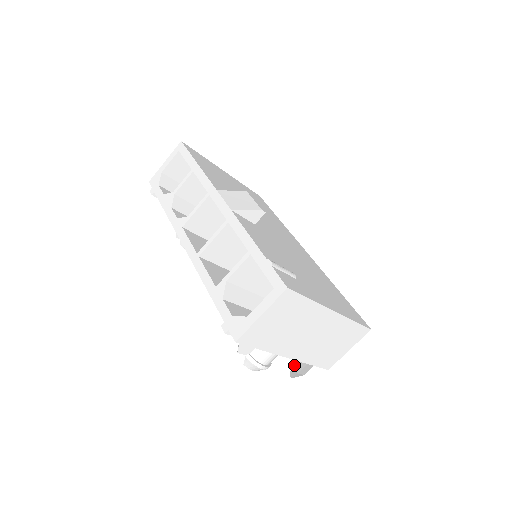
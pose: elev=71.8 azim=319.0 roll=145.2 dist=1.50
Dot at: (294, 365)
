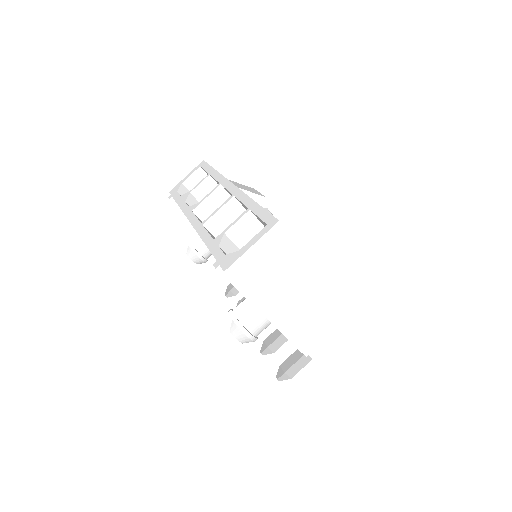
Dot at: (282, 365)
